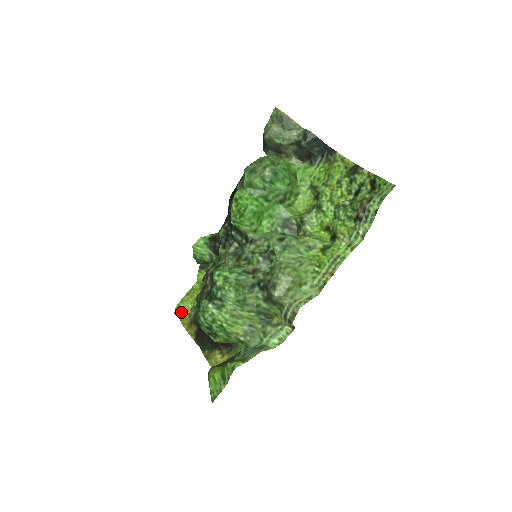
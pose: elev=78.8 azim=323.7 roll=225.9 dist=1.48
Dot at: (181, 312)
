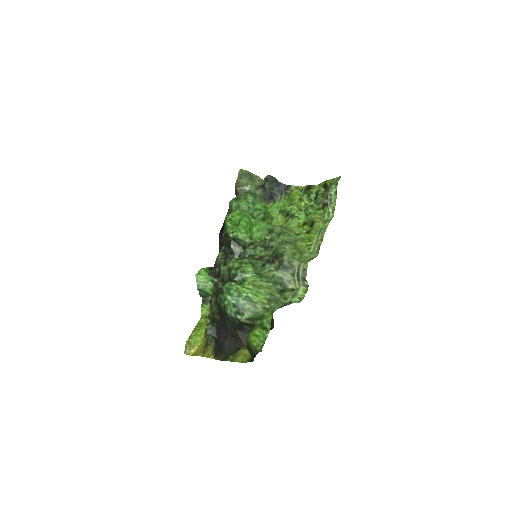
Dot at: (191, 348)
